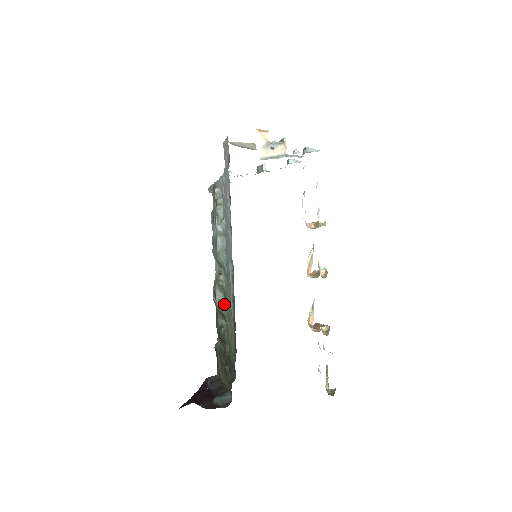
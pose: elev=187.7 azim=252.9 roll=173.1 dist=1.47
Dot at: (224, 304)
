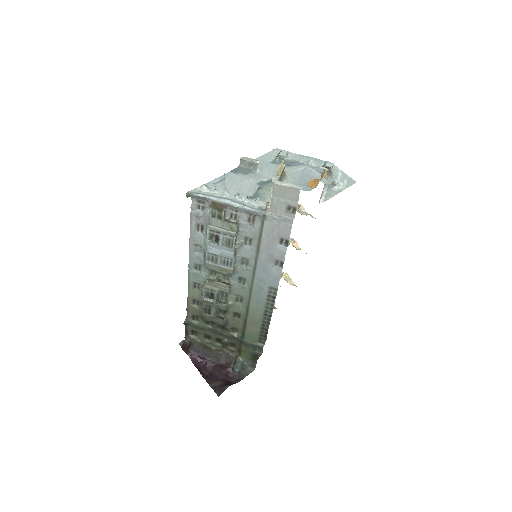
Dot at: (231, 305)
